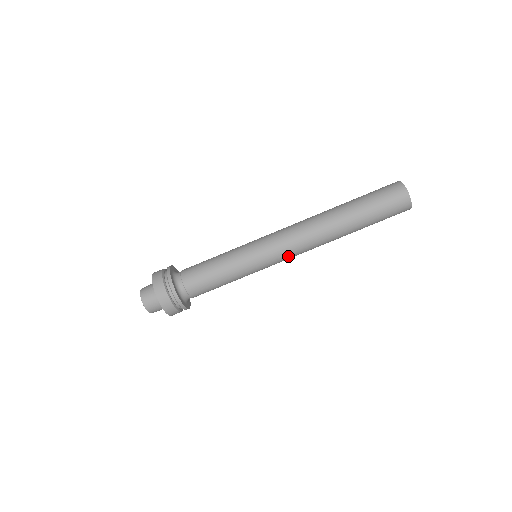
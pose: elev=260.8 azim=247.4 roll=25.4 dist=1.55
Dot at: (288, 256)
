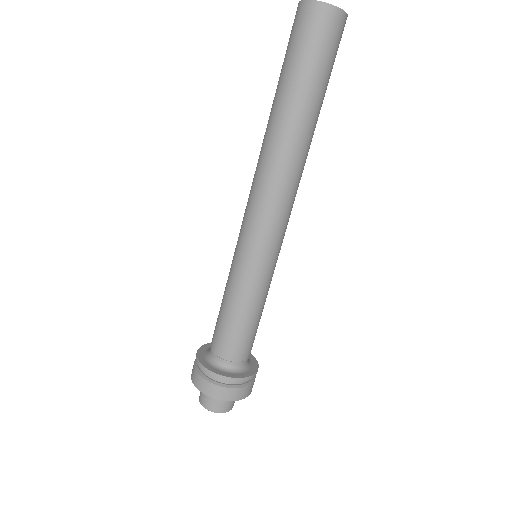
Dot at: (287, 222)
